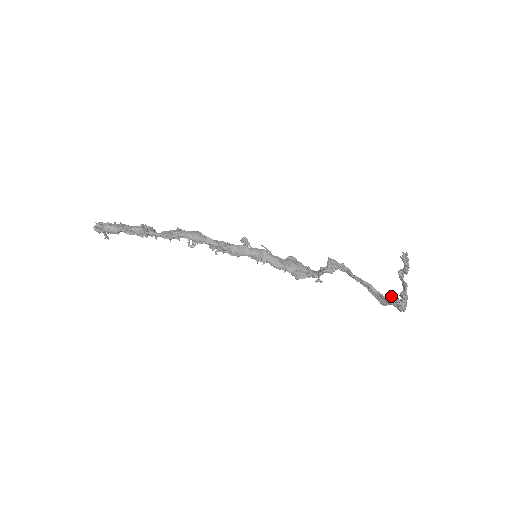
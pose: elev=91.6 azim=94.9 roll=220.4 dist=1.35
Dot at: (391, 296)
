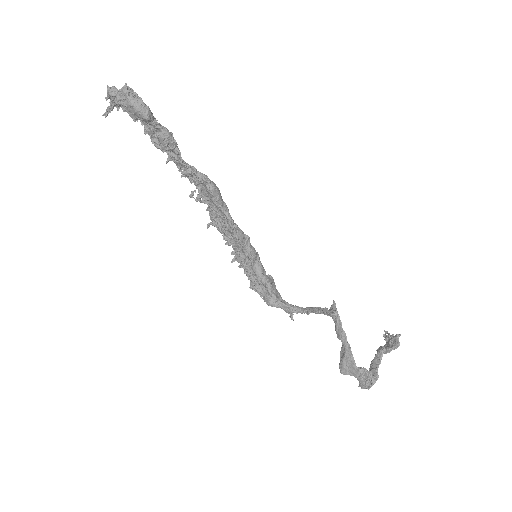
Dot at: (365, 368)
